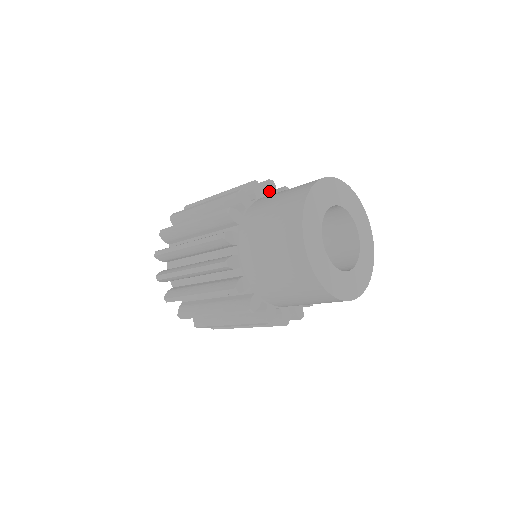
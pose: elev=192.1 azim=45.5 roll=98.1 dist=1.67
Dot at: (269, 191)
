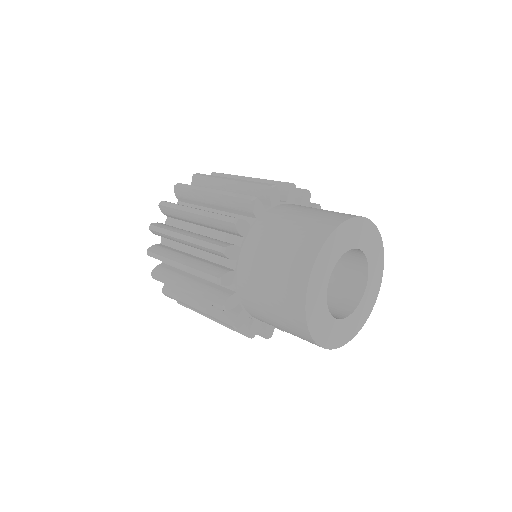
Dot at: (271, 201)
